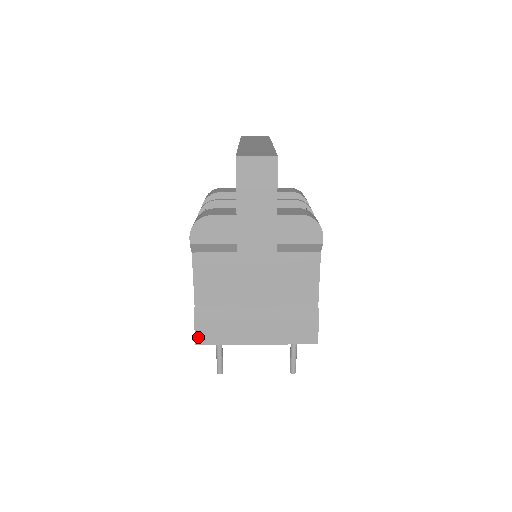
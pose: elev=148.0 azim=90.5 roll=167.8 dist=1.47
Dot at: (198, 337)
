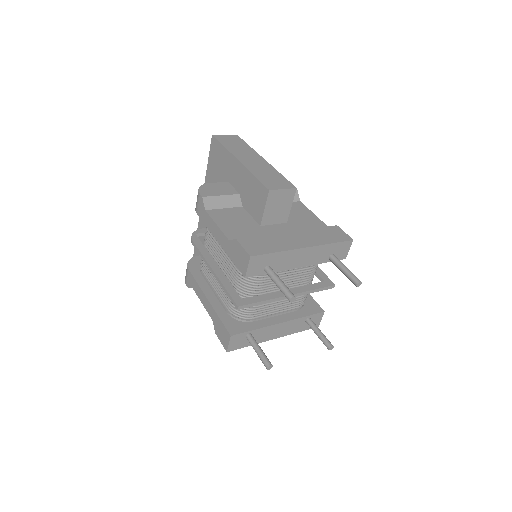
Dot at: (248, 250)
